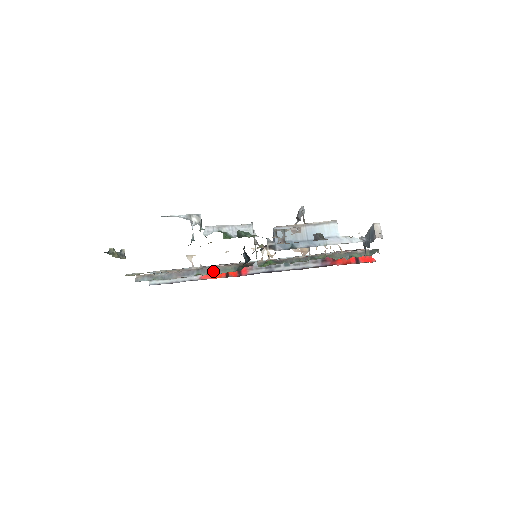
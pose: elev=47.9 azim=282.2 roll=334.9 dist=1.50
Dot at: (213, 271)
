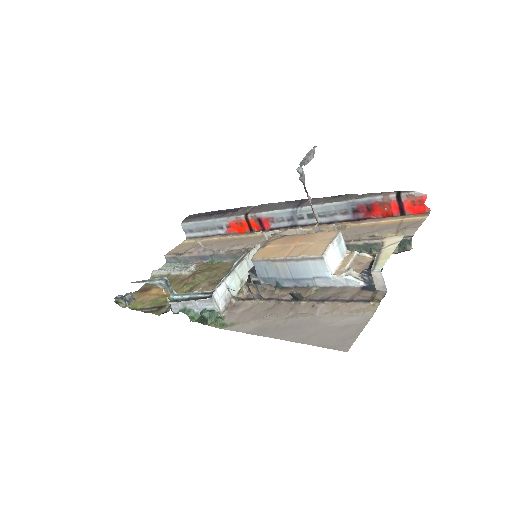
Dot at: (225, 258)
